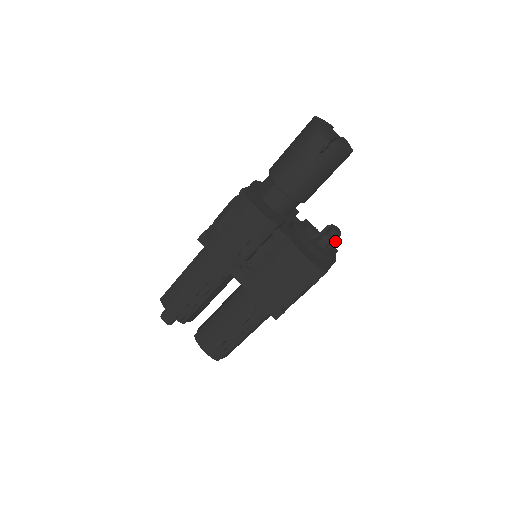
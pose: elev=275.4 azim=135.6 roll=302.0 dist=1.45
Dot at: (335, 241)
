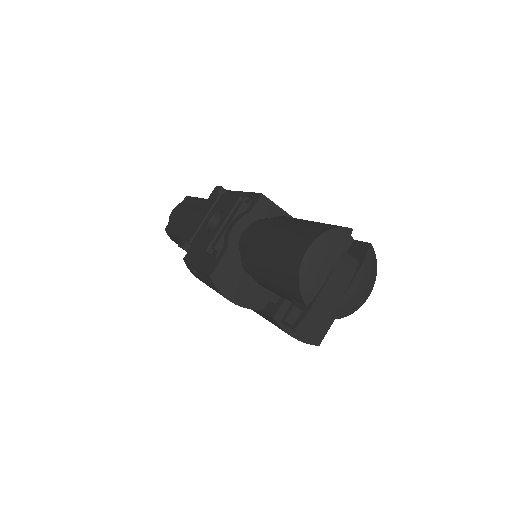
Dot at: occluded
